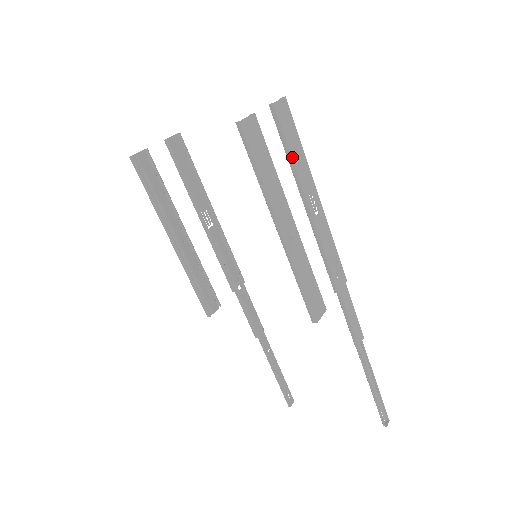
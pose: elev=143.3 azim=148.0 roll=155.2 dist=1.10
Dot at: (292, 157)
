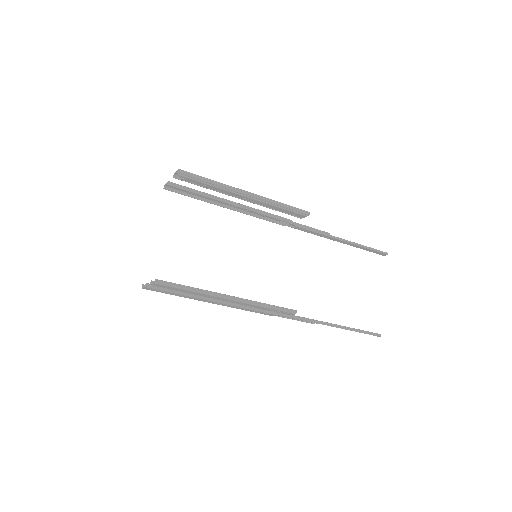
Dot at: (202, 192)
